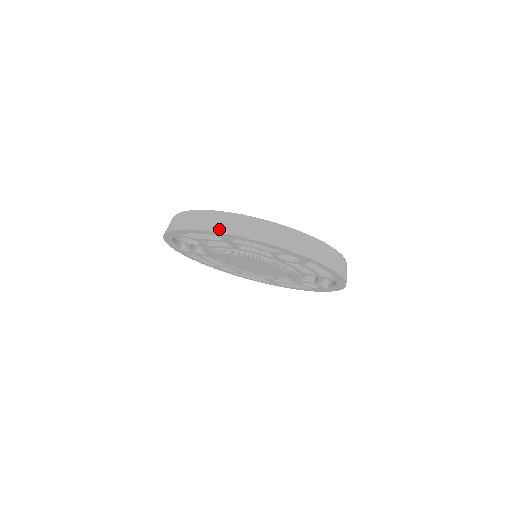
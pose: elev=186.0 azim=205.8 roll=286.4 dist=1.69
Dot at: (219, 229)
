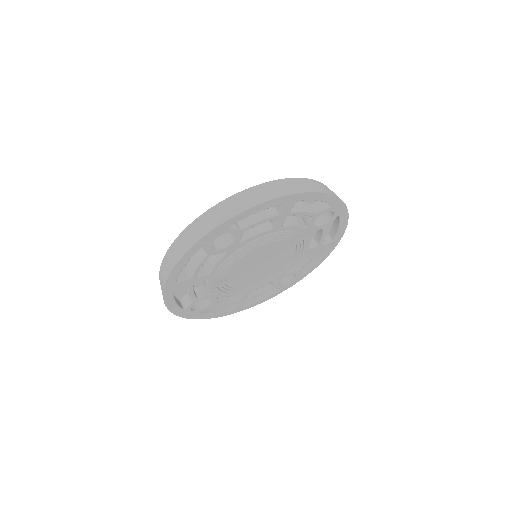
Dot at: (163, 286)
